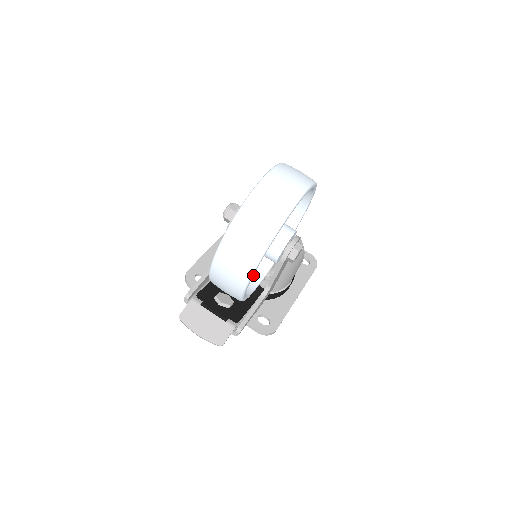
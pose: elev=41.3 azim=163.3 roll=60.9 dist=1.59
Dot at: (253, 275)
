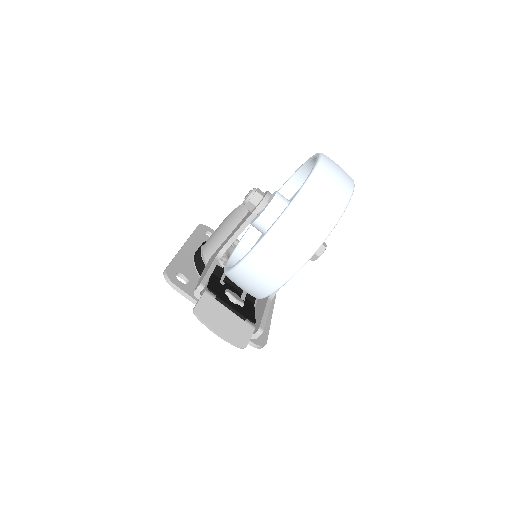
Dot at: occluded
